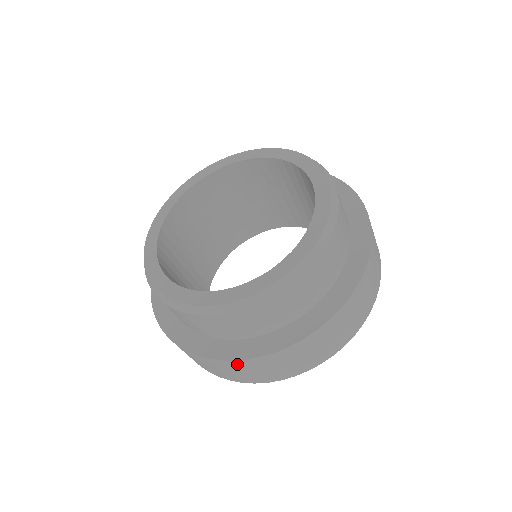
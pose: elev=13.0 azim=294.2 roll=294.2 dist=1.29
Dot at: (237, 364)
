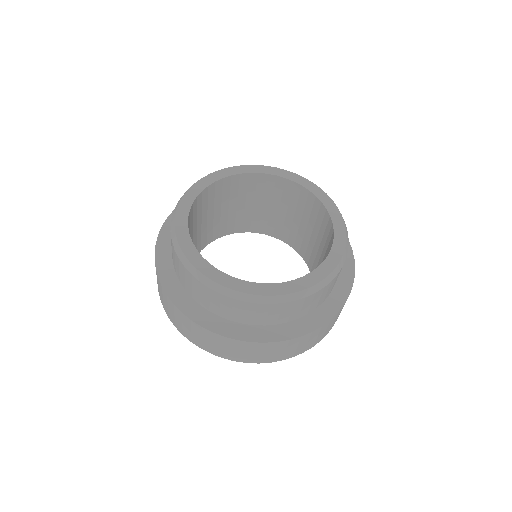
Dot at: (277, 345)
